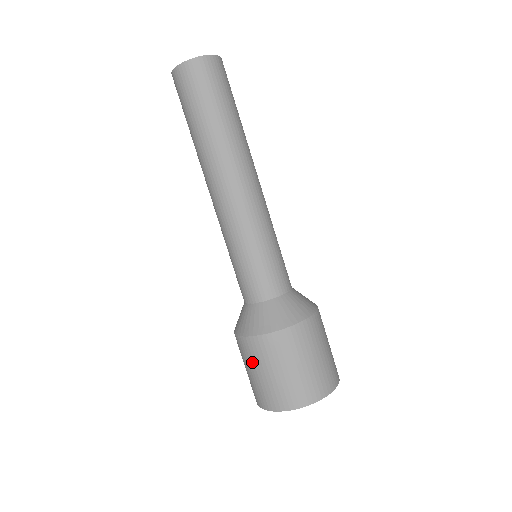
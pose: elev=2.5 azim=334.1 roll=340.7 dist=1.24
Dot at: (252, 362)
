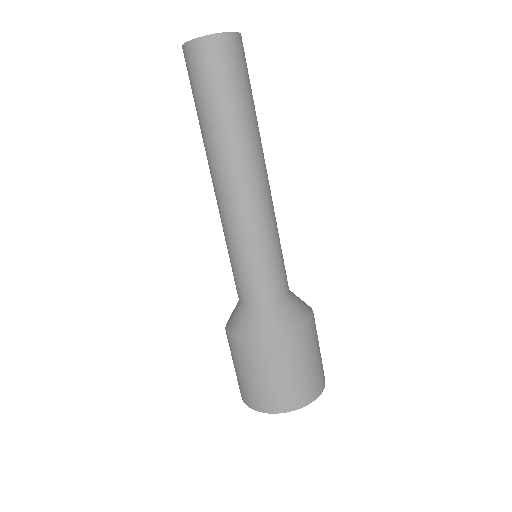
Dot at: (232, 357)
